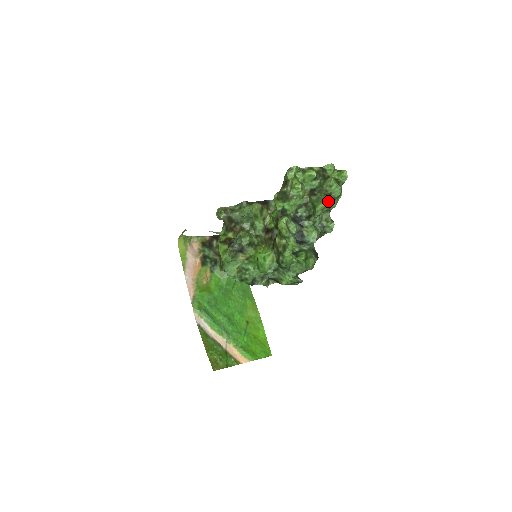
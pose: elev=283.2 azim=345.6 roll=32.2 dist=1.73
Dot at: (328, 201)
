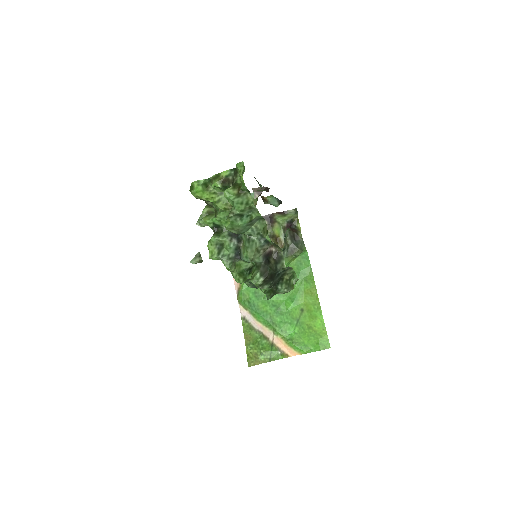
Dot at: (229, 220)
